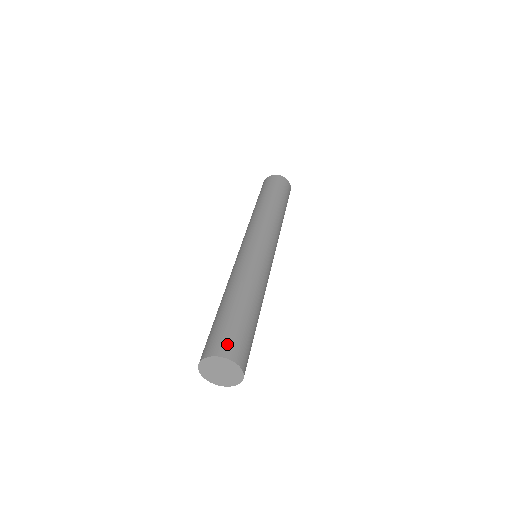
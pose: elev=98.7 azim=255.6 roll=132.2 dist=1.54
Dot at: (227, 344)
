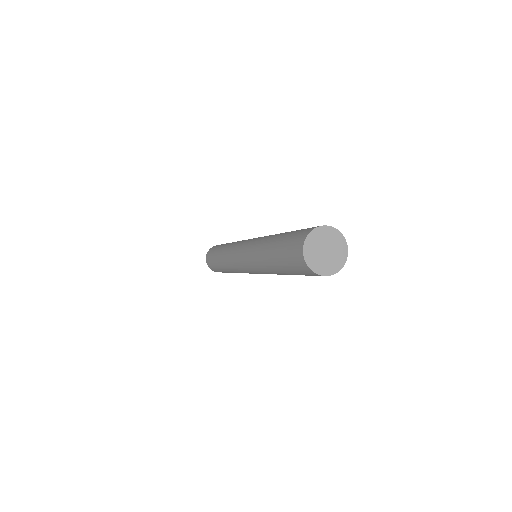
Dot at: occluded
